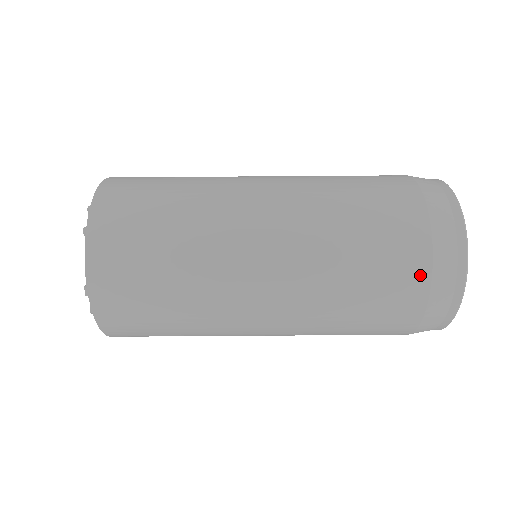
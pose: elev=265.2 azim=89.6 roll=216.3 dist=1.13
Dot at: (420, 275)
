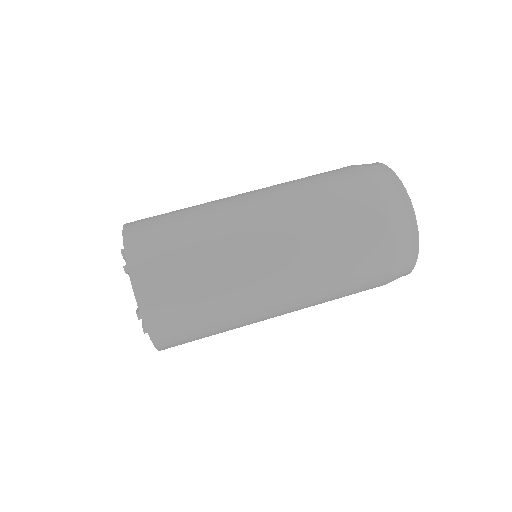
Dot at: (385, 235)
